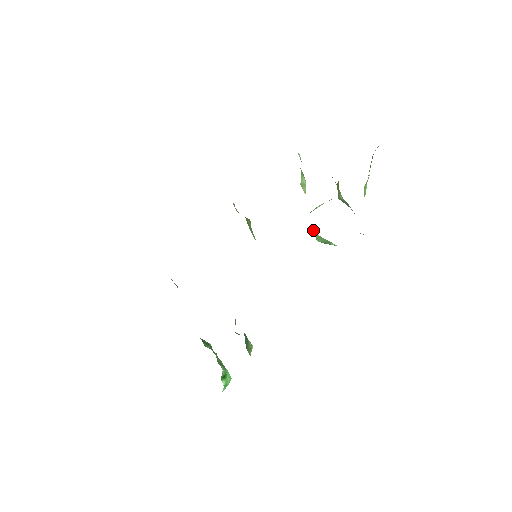
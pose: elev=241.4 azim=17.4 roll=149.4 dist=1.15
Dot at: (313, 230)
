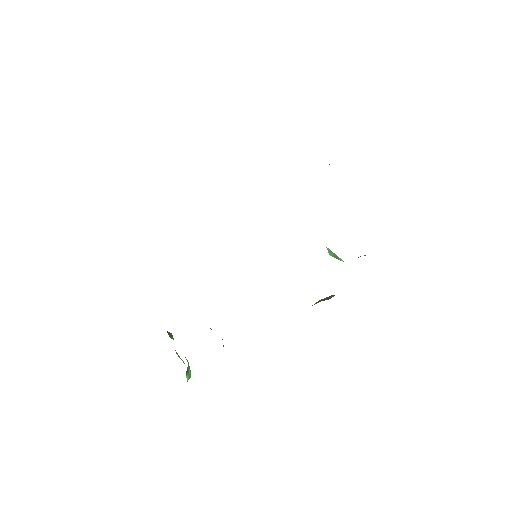
Dot at: occluded
